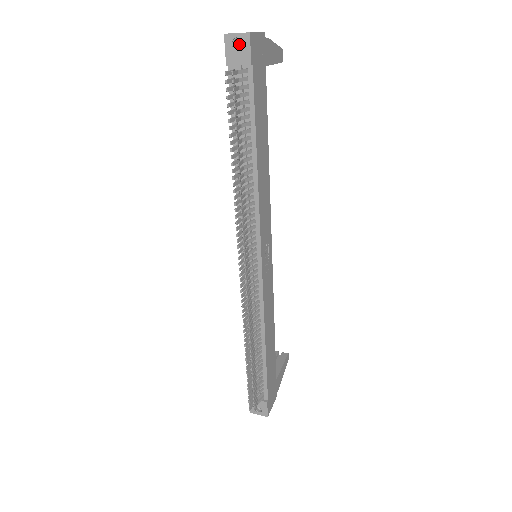
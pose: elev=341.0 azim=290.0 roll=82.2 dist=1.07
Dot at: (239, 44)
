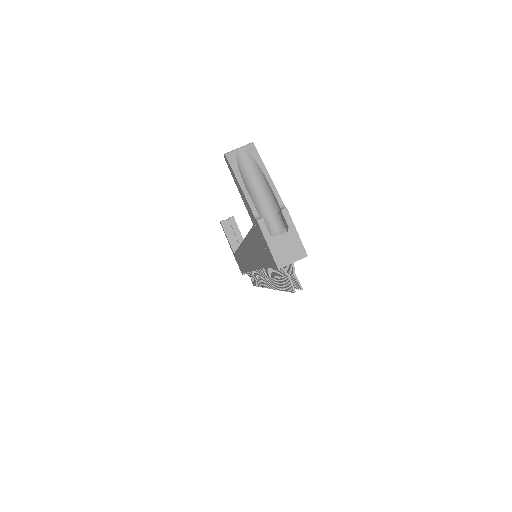
Dot at: (281, 250)
